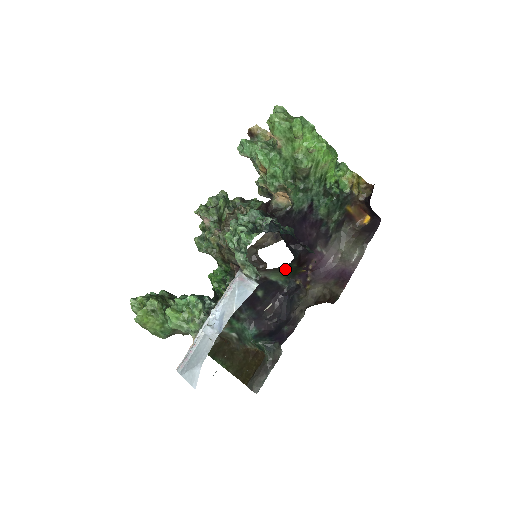
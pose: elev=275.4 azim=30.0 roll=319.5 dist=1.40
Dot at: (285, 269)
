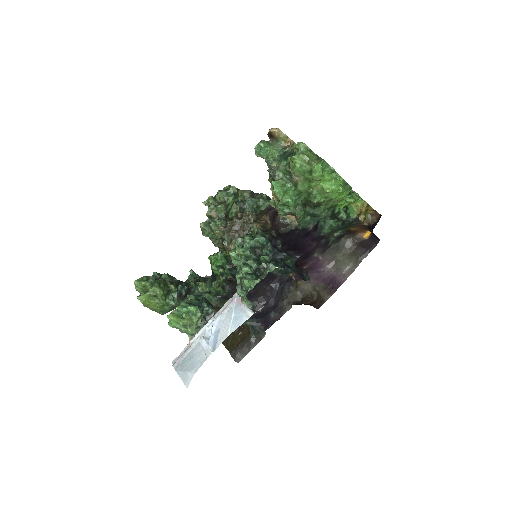
Dot at: occluded
